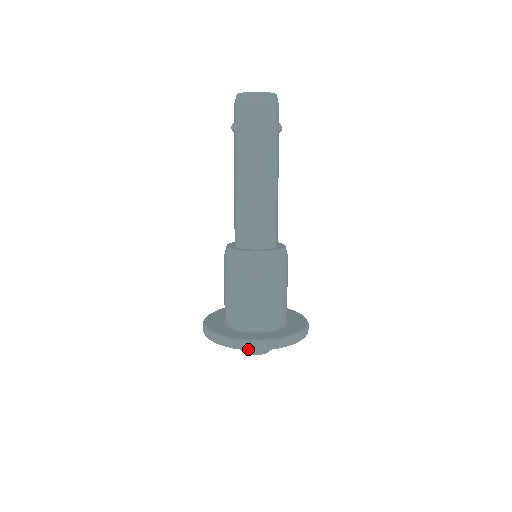
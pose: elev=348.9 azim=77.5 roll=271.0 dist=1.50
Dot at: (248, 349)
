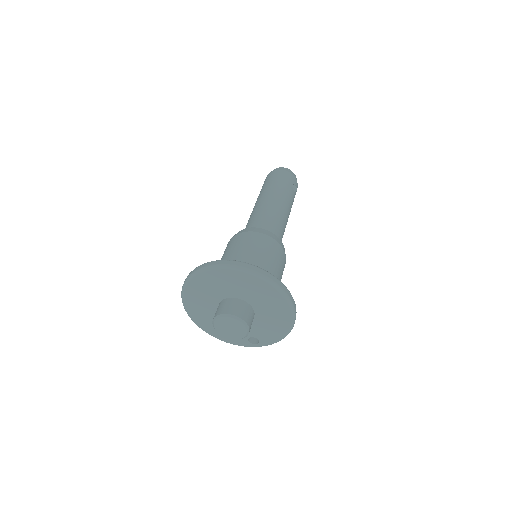
Dot at: (196, 271)
